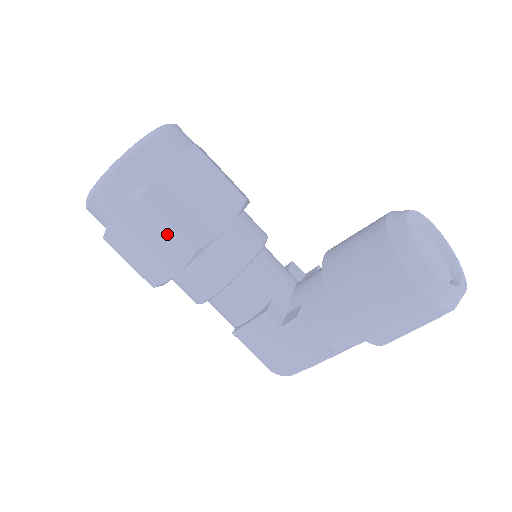
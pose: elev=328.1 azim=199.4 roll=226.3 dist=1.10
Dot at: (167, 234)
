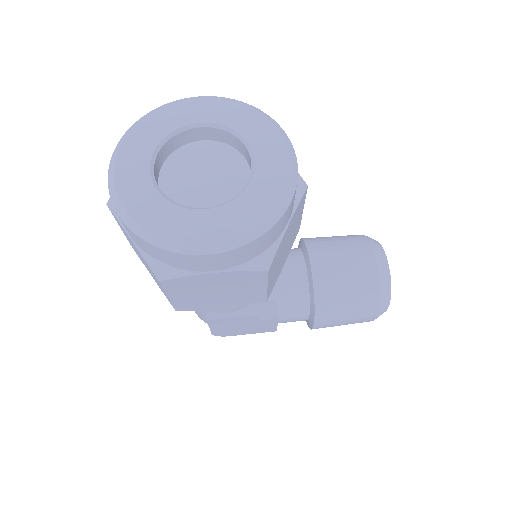
Dot at: (254, 292)
